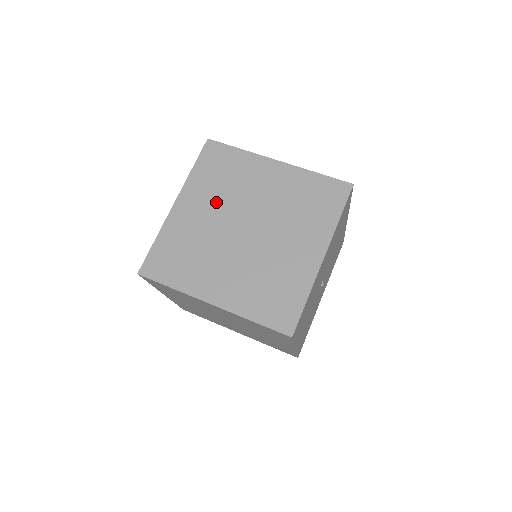
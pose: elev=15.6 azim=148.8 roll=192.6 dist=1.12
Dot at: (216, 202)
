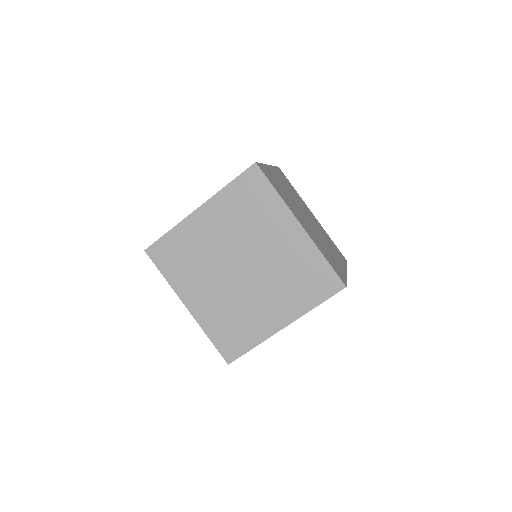
Dot at: (290, 191)
